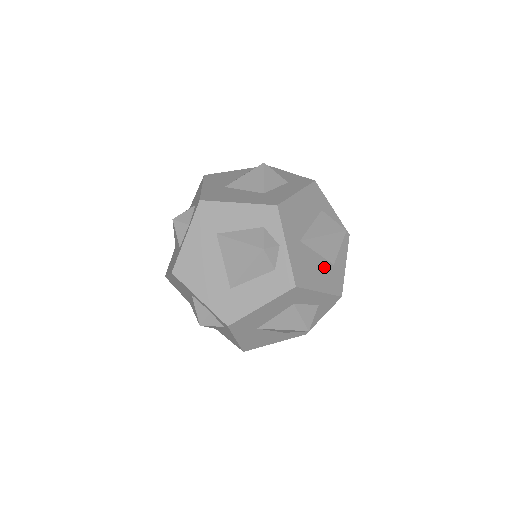
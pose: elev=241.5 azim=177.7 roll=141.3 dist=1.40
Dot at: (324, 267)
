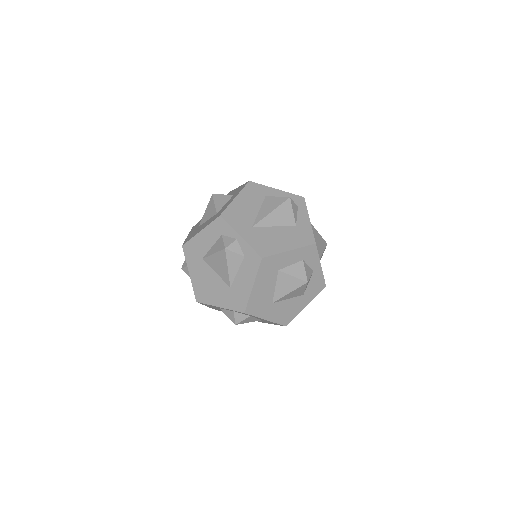
Dot at: (286, 232)
